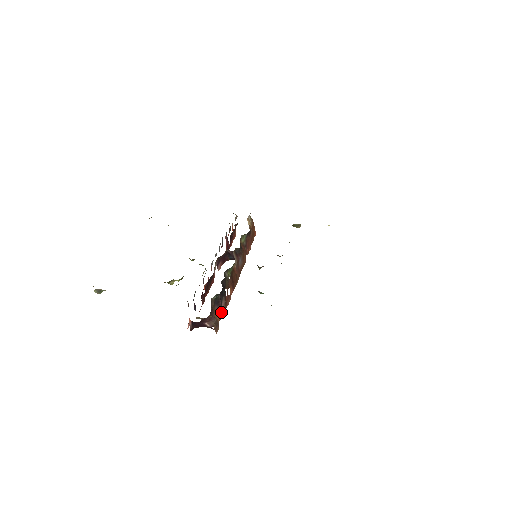
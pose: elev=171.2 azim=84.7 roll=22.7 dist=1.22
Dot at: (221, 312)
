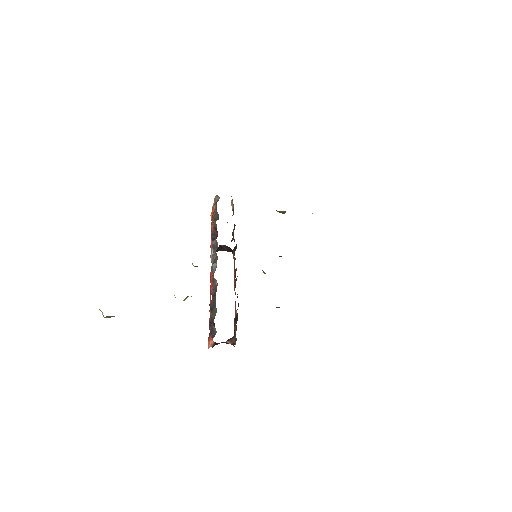
Dot at: (236, 325)
